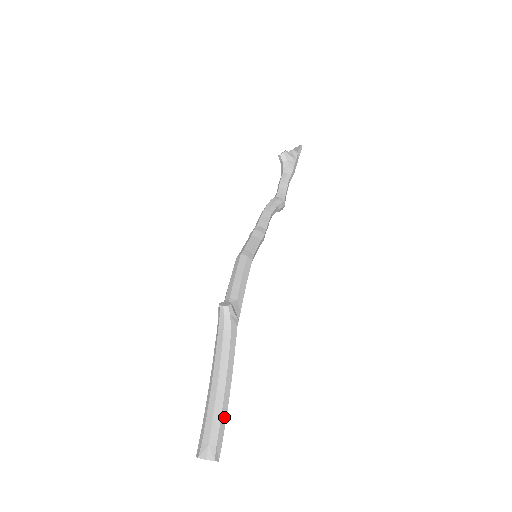
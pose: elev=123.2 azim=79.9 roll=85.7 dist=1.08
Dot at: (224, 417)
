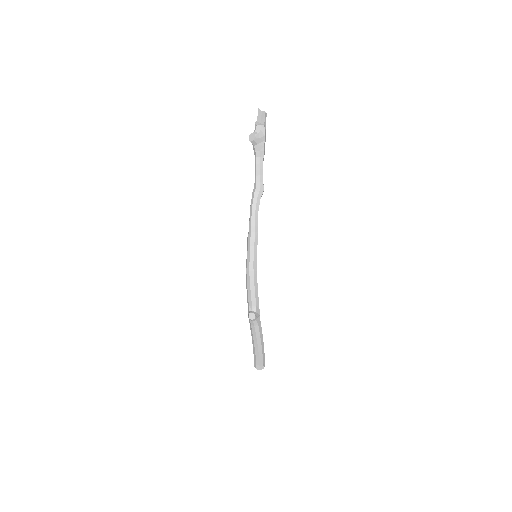
Dot at: (264, 354)
